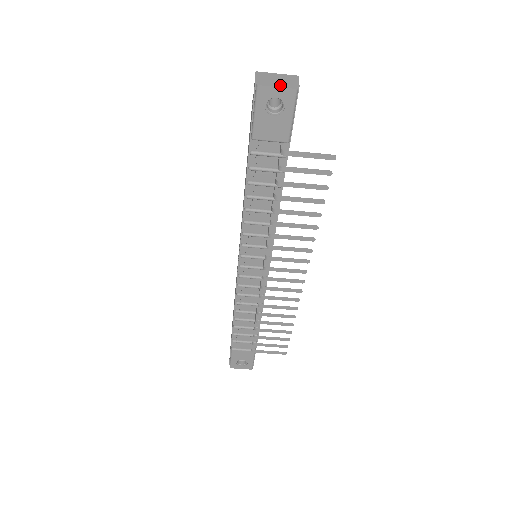
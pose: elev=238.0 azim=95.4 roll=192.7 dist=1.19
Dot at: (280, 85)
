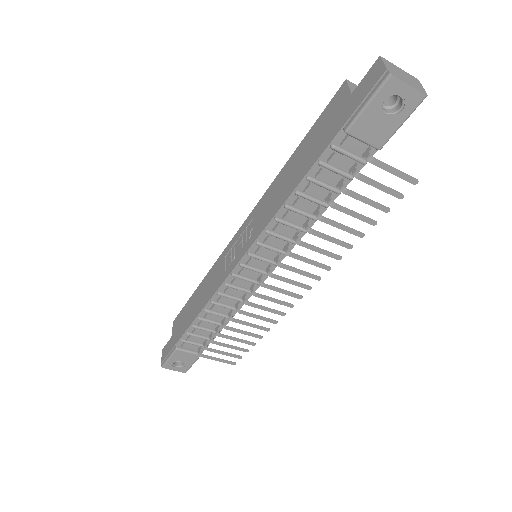
Dot at: (411, 84)
